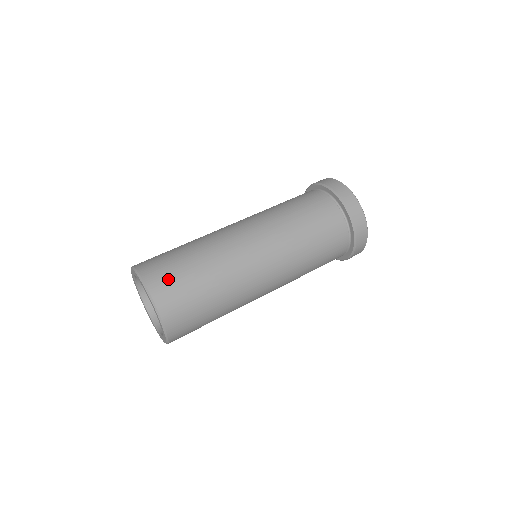
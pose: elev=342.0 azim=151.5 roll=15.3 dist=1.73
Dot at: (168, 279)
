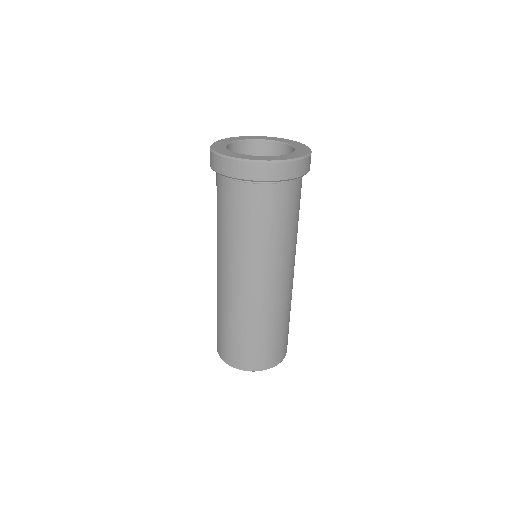
Dot at: (276, 353)
